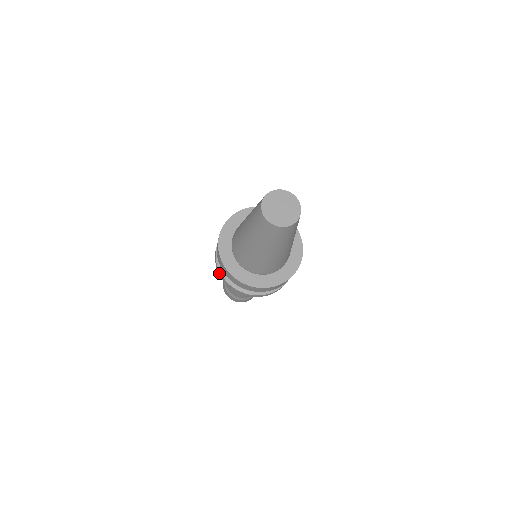
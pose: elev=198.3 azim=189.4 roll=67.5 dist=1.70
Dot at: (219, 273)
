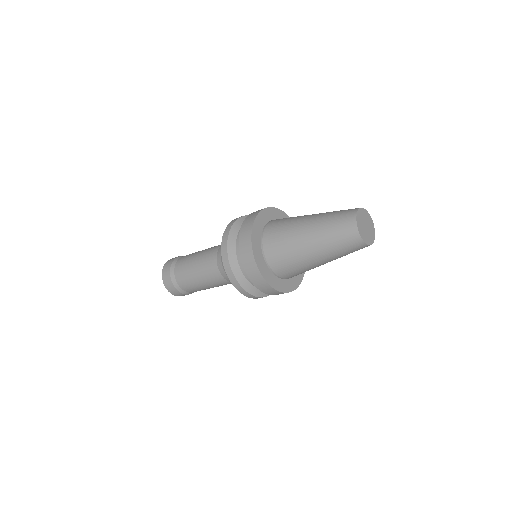
Dot at: (225, 259)
